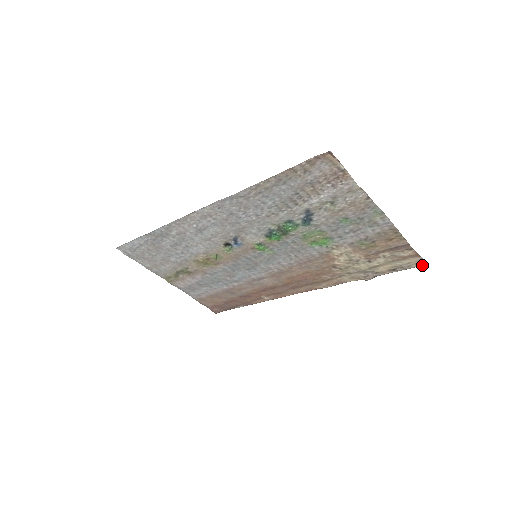
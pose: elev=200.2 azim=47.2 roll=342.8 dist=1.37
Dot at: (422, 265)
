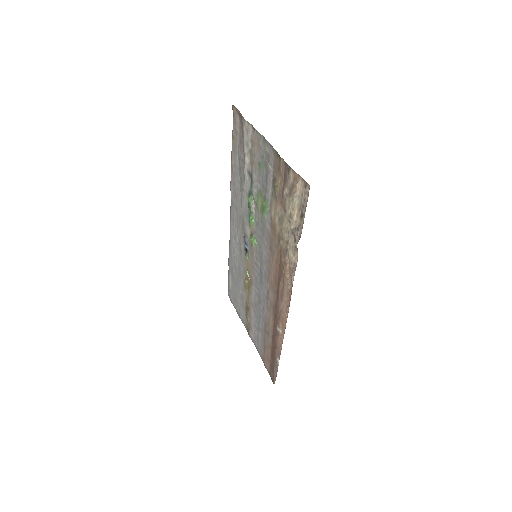
Dot at: occluded
